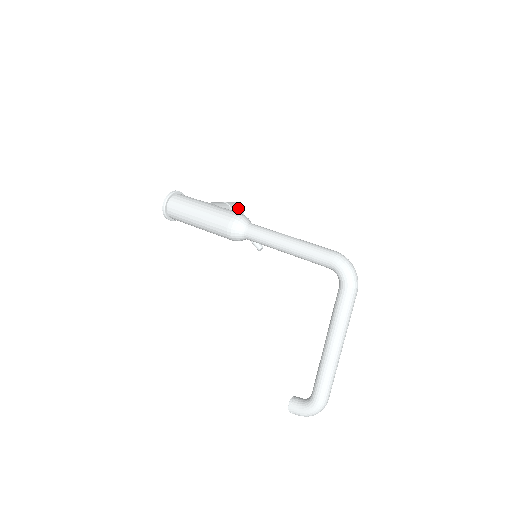
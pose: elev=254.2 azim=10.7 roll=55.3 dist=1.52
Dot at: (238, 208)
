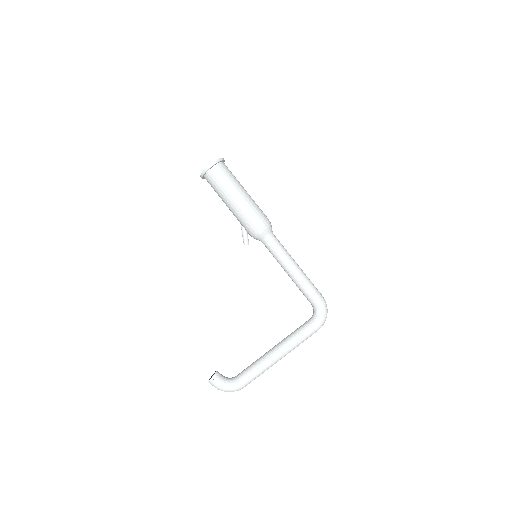
Dot at: occluded
